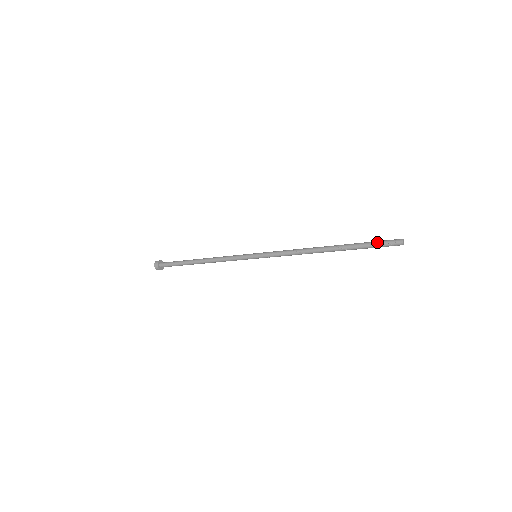
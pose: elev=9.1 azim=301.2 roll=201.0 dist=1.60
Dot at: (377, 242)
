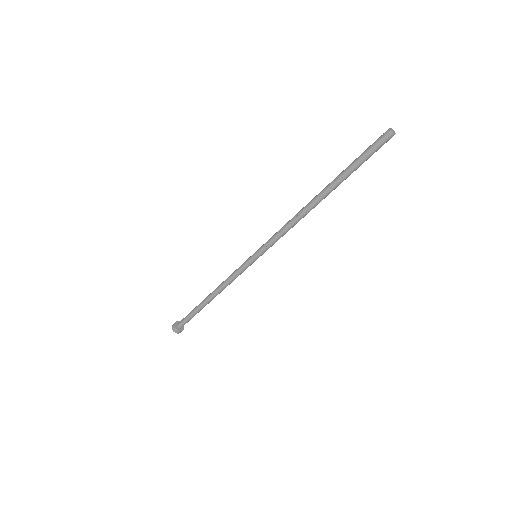
Dot at: (365, 151)
